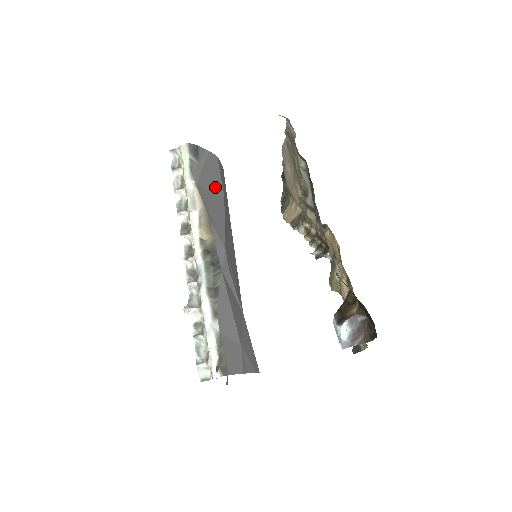
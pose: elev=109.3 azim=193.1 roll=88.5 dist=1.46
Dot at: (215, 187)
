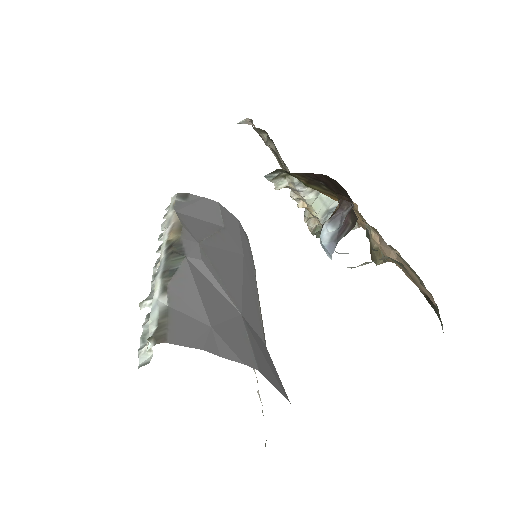
Dot at: (209, 218)
